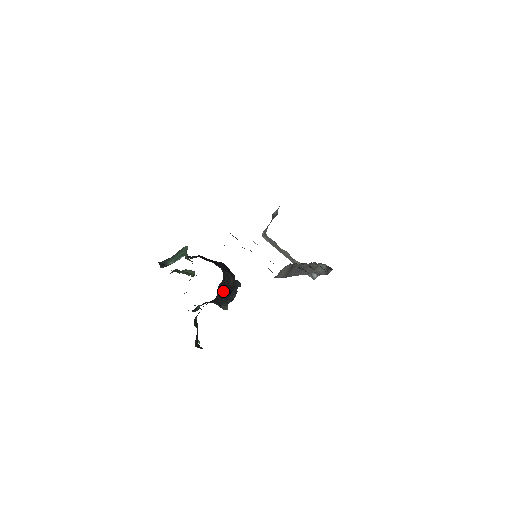
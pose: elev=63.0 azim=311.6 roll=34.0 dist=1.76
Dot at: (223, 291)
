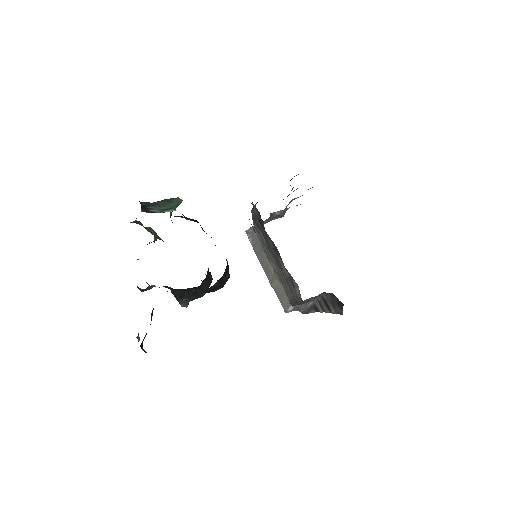
Dot at: occluded
